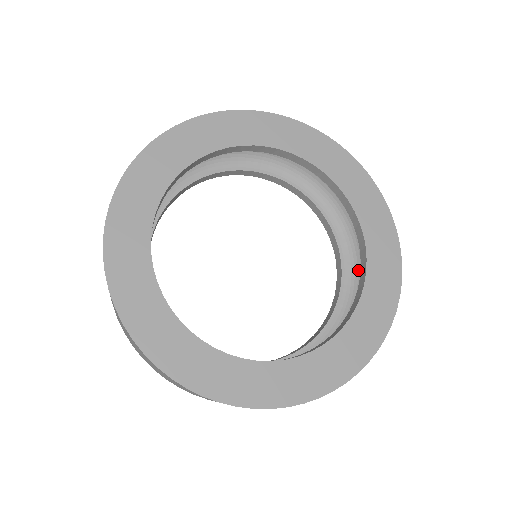
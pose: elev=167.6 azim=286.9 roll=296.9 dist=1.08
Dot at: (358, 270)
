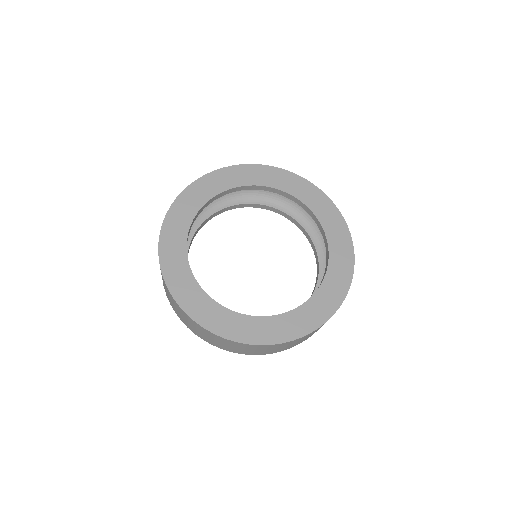
Dot at: occluded
